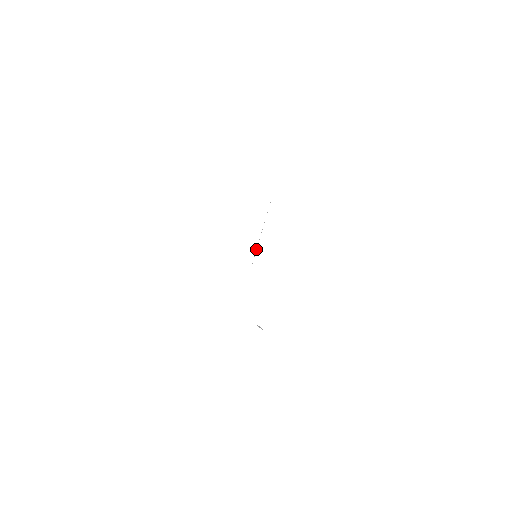
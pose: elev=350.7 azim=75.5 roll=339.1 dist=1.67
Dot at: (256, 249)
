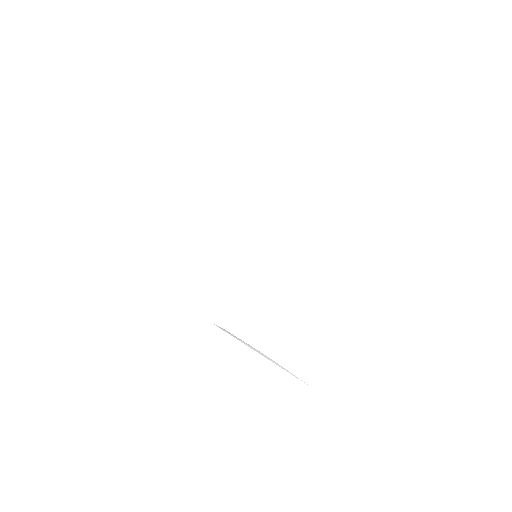
Dot at: occluded
